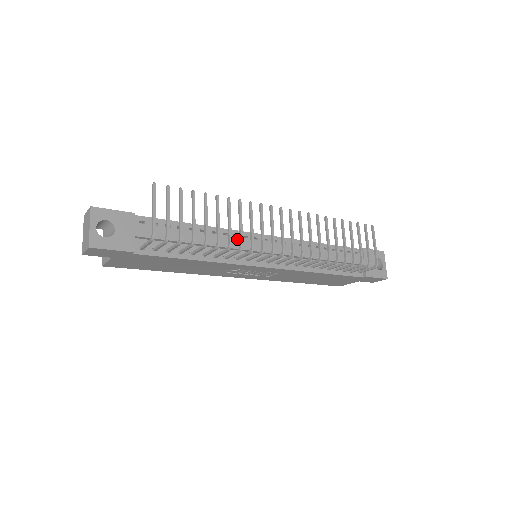
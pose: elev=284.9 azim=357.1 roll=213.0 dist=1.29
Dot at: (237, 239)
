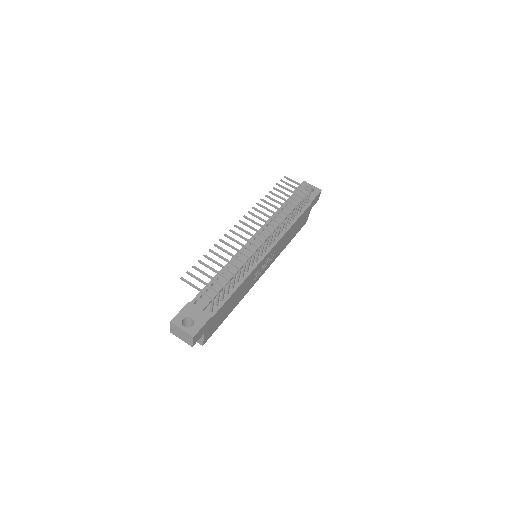
Dot at: (240, 258)
